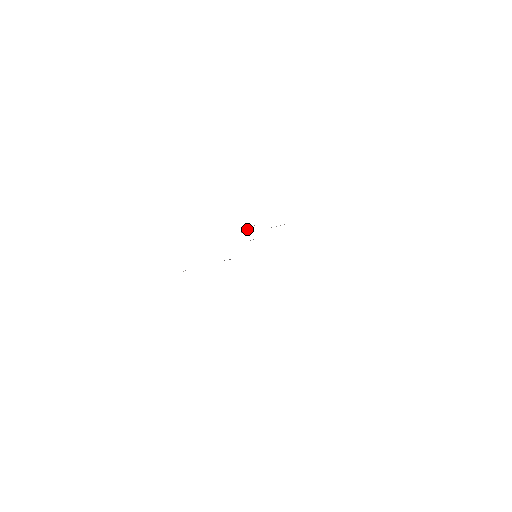
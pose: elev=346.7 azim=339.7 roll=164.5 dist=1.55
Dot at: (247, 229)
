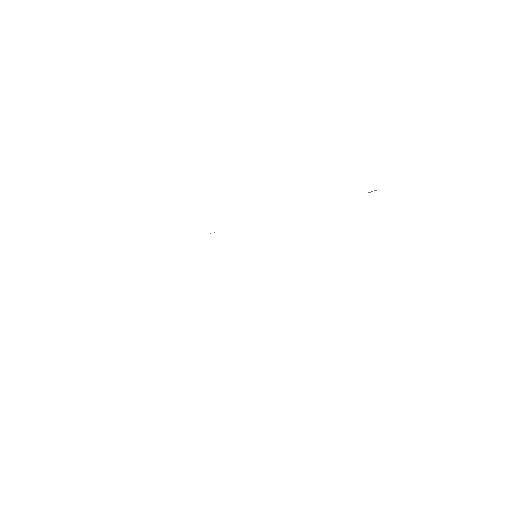
Dot at: occluded
